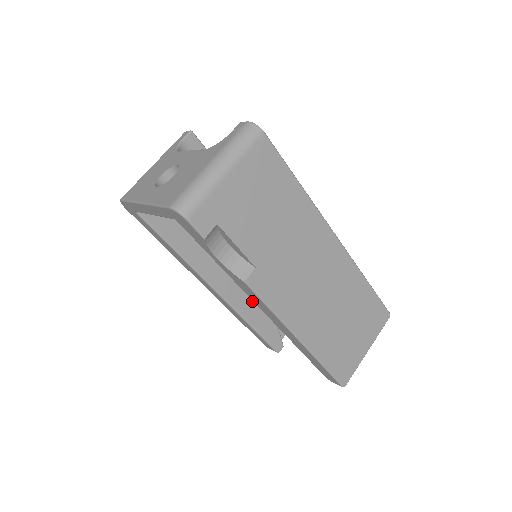
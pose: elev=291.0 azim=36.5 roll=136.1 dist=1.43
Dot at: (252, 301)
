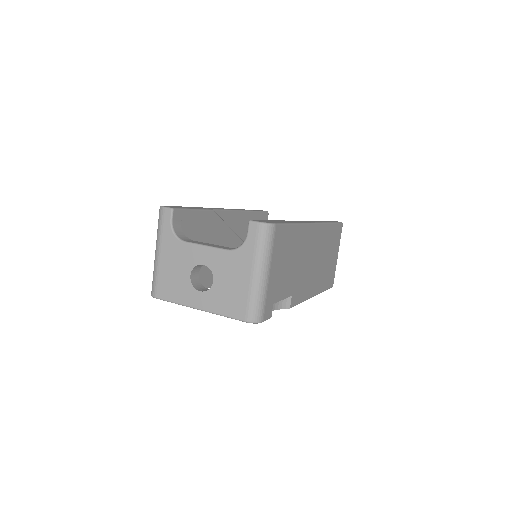
Dot at: occluded
